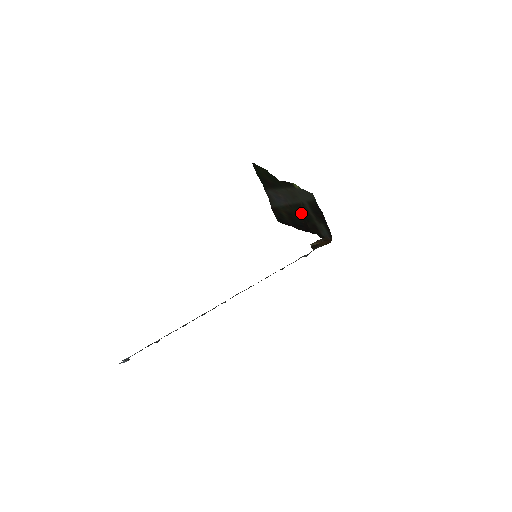
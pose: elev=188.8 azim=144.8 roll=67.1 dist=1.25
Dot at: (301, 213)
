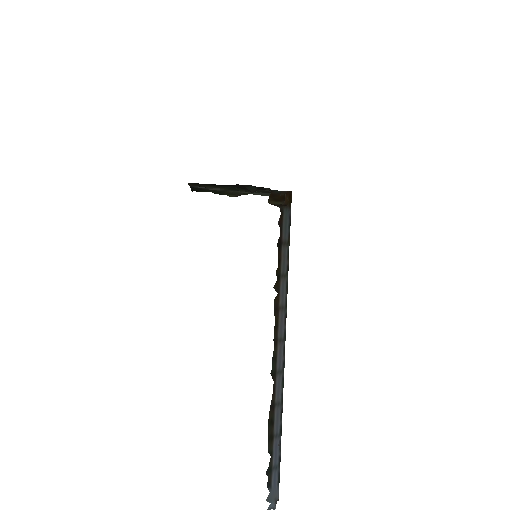
Dot at: (241, 190)
